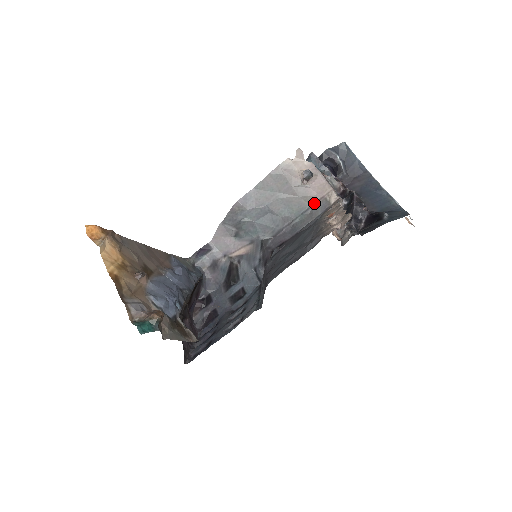
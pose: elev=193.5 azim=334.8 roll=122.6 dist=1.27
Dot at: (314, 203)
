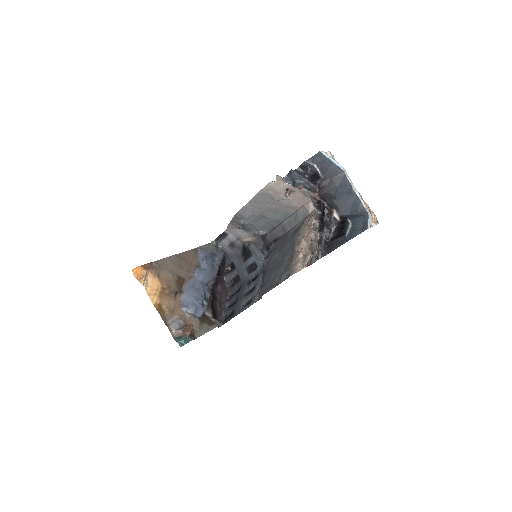
Dot at: (297, 210)
